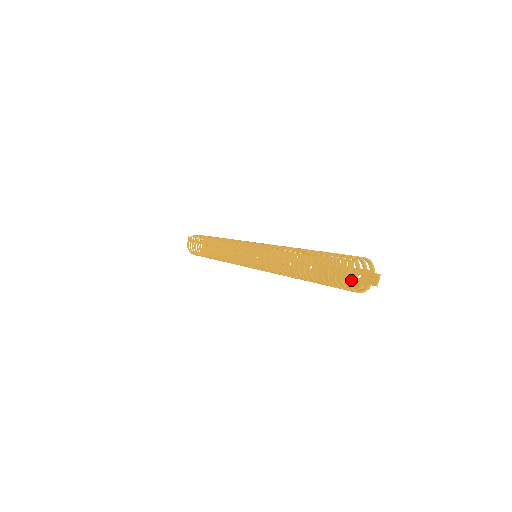
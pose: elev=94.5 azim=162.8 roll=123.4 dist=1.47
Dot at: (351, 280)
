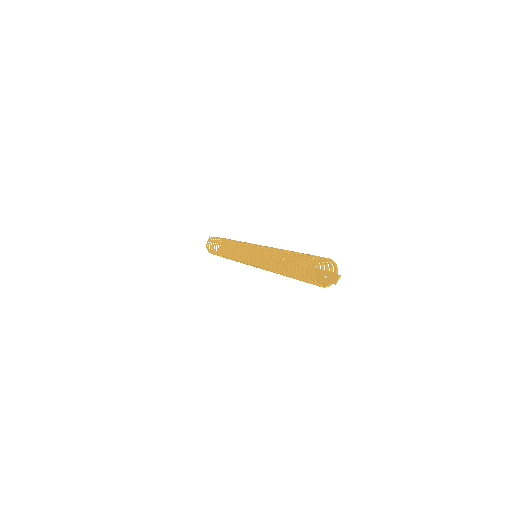
Dot at: (319, 279)
